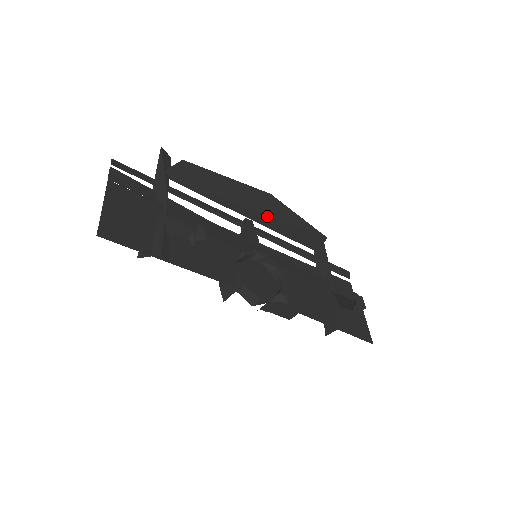
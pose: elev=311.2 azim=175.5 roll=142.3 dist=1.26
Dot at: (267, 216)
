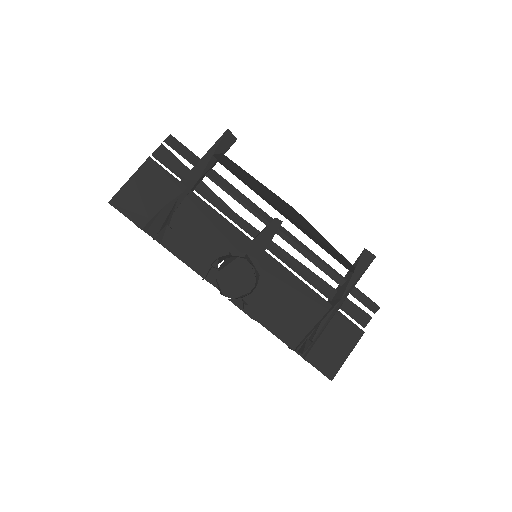
Dot at: (298, 223)
